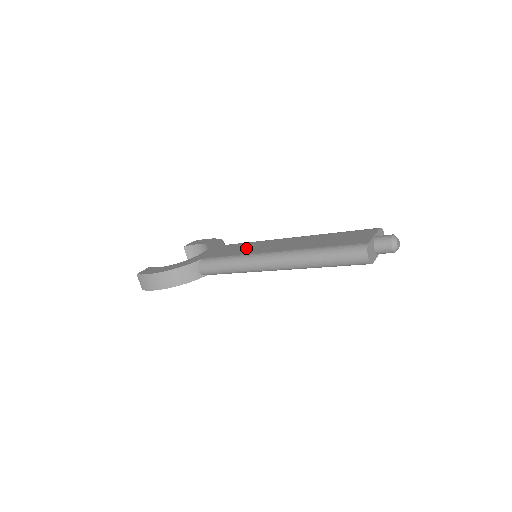
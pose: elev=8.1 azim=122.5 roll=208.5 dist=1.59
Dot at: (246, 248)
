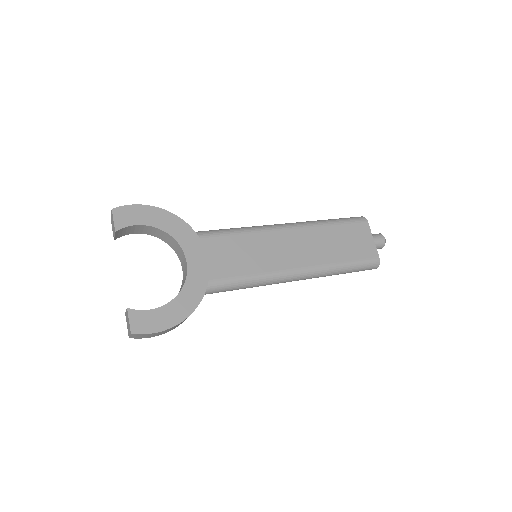
Dot at: (251, 255)
